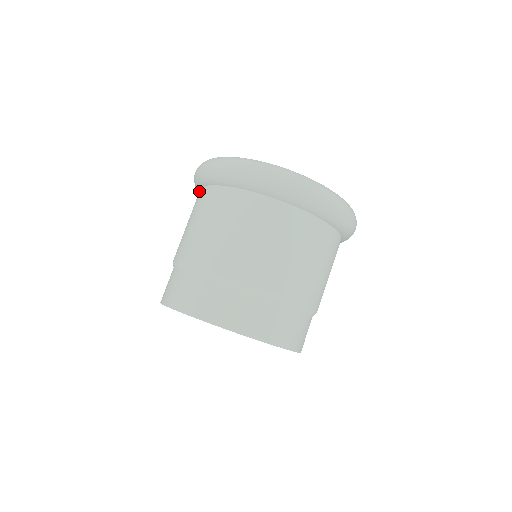
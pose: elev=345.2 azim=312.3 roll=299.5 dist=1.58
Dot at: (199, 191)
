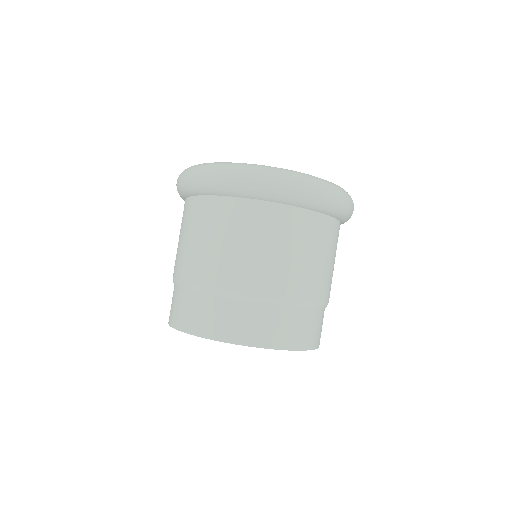
Dot at: occluded
